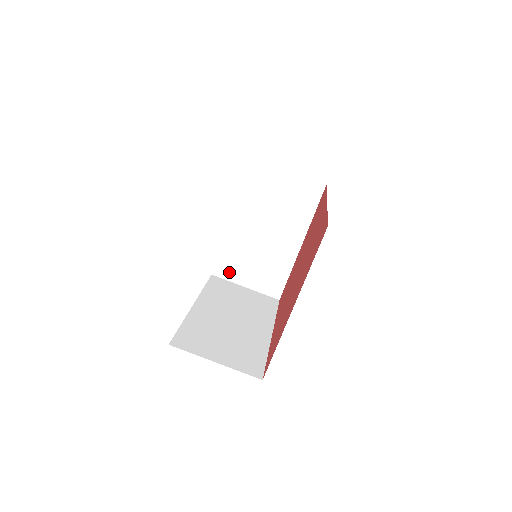
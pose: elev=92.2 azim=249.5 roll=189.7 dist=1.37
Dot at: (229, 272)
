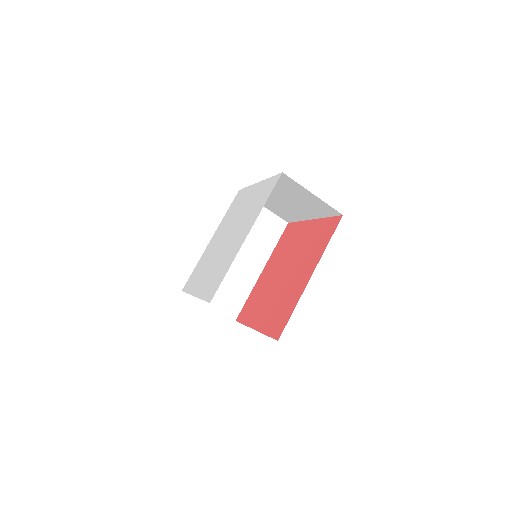
Dot at: occluded
